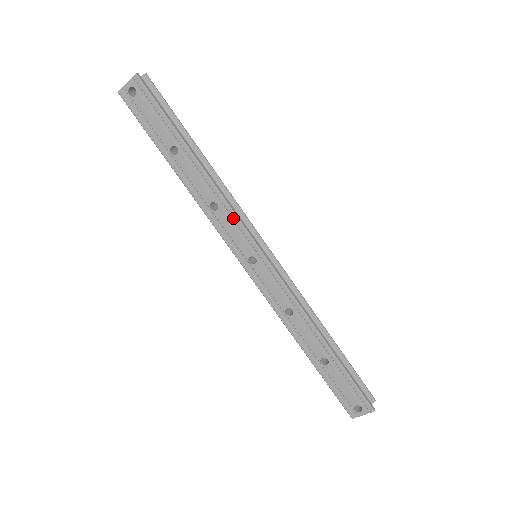
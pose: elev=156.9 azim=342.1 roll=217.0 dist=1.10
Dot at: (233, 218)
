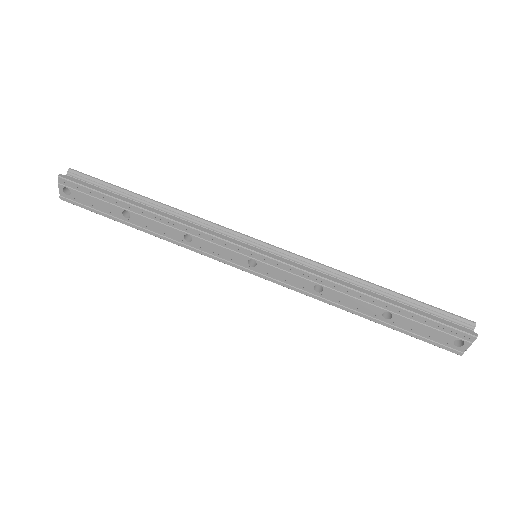
Dot at: (208, 238)
